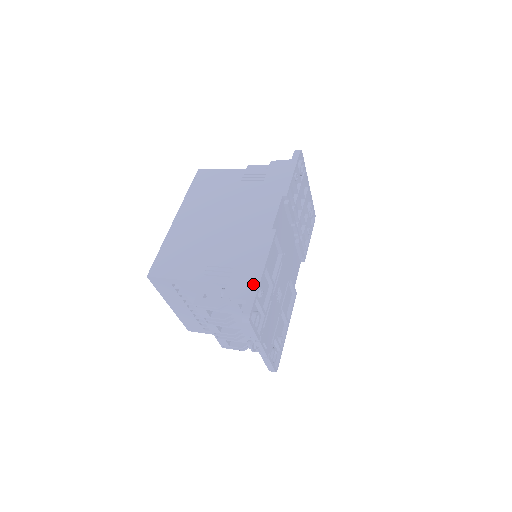
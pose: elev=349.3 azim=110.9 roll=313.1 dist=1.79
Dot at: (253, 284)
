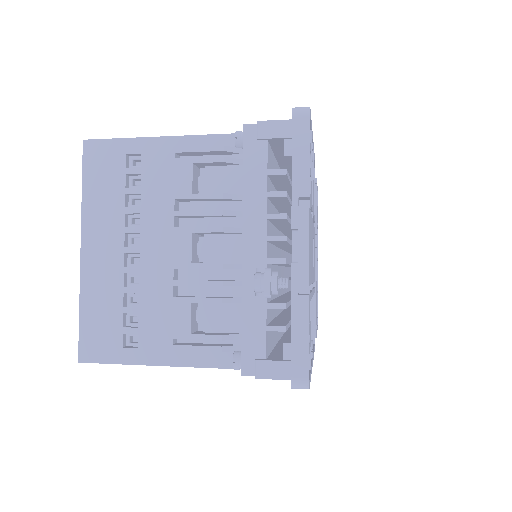
Dot at: occluded
